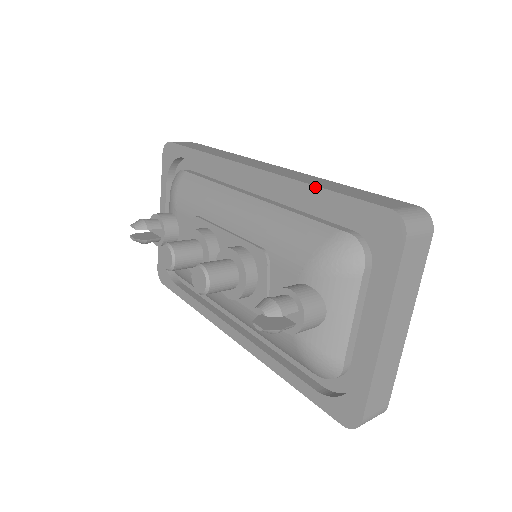
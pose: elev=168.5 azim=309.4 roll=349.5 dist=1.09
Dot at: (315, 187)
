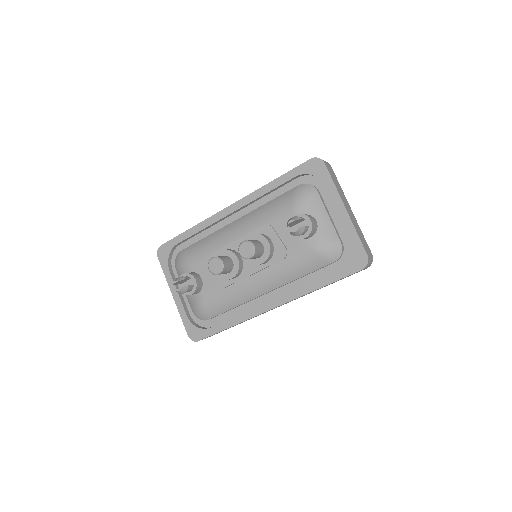
Dot at: (271, 182)
